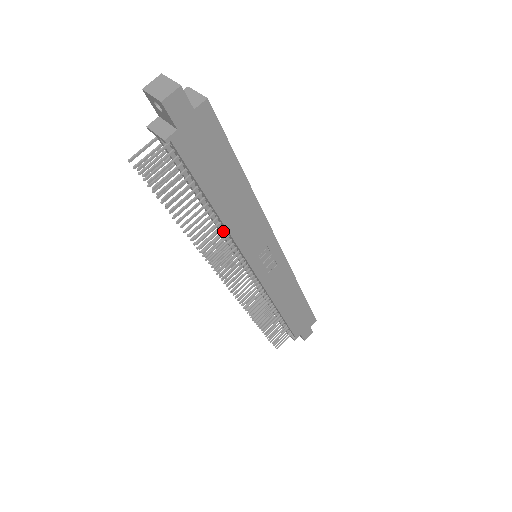
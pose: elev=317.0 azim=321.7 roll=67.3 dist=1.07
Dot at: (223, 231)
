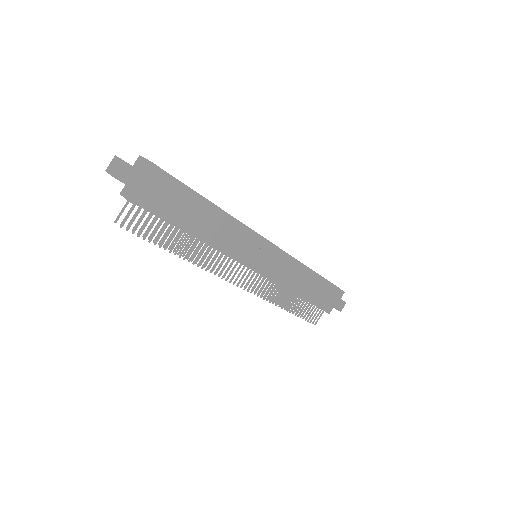
Dot at: (214, 247)
